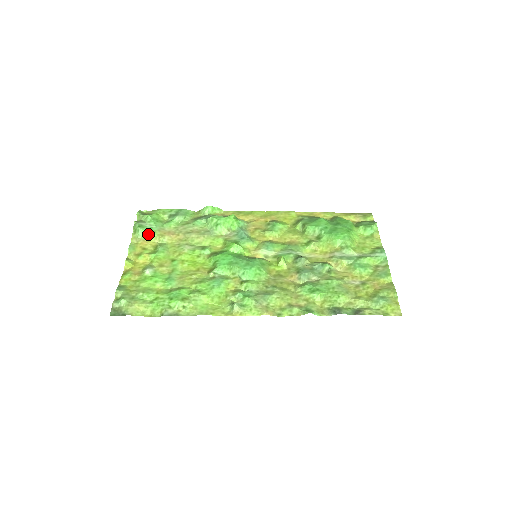
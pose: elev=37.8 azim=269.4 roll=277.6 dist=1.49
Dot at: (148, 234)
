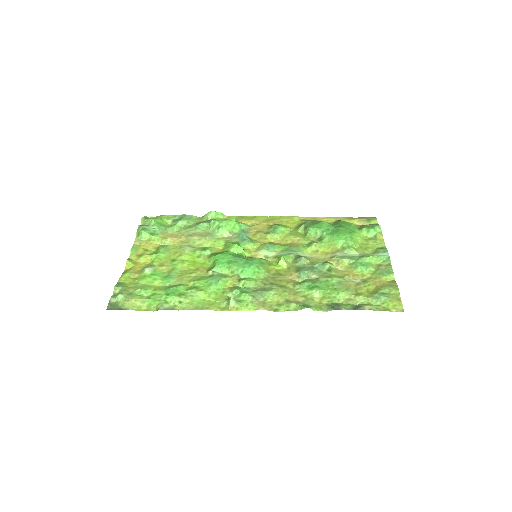
Dot at: (151, 237)
